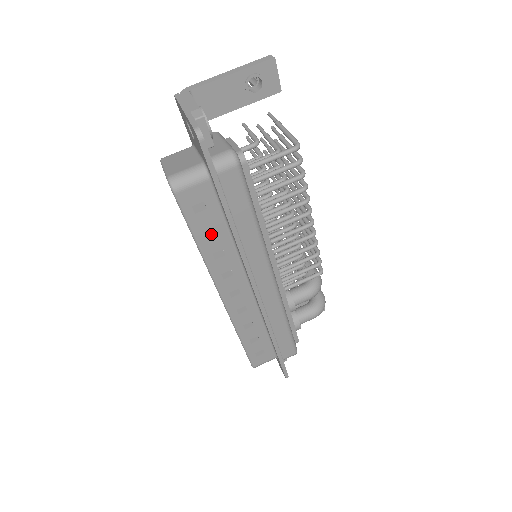
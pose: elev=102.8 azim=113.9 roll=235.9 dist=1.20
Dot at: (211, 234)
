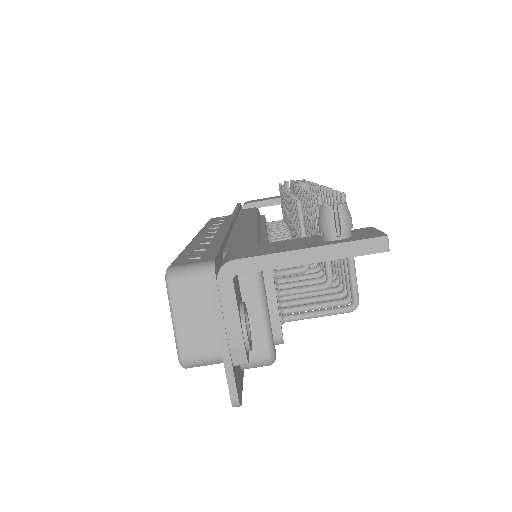
Dot at: occluded
